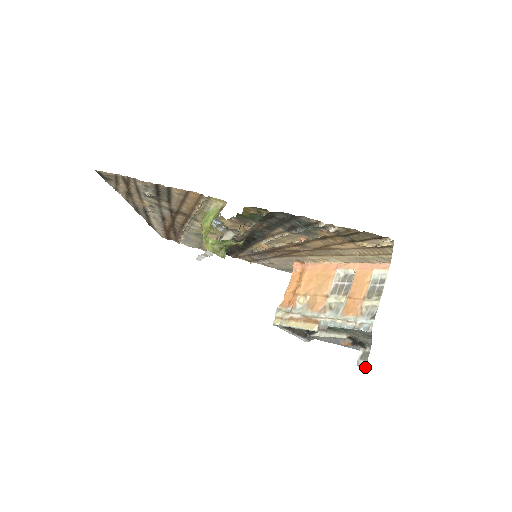
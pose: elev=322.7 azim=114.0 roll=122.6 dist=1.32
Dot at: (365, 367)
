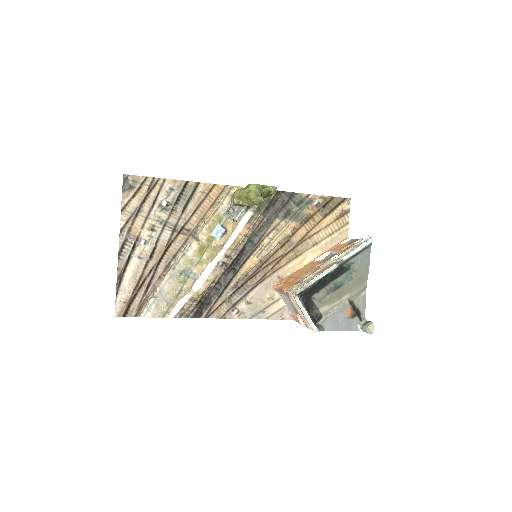
Dot at: (373, 327)
